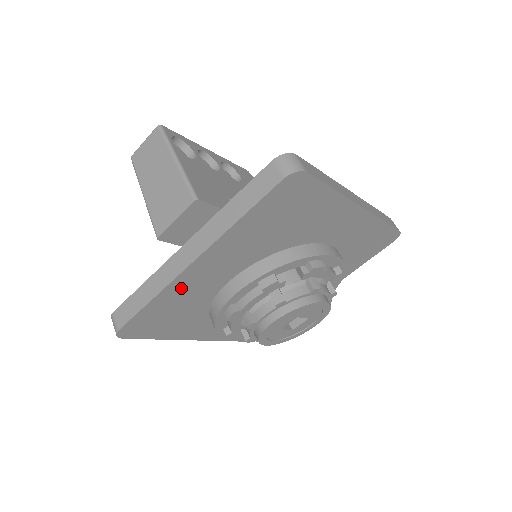
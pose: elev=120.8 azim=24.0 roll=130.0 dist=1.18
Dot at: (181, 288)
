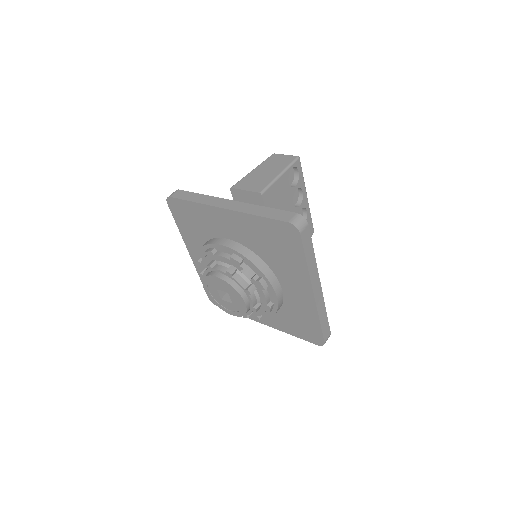
Dot at: (209, 214)
